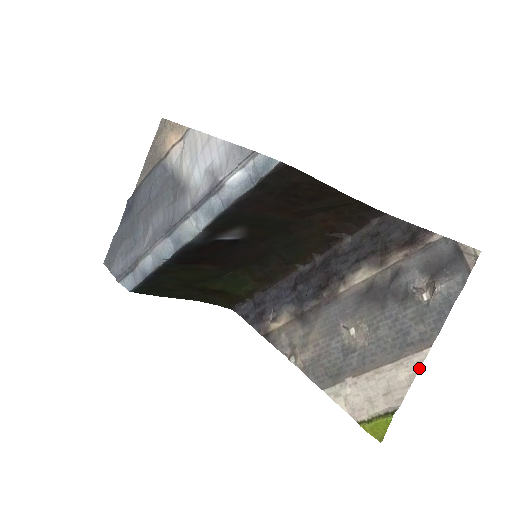
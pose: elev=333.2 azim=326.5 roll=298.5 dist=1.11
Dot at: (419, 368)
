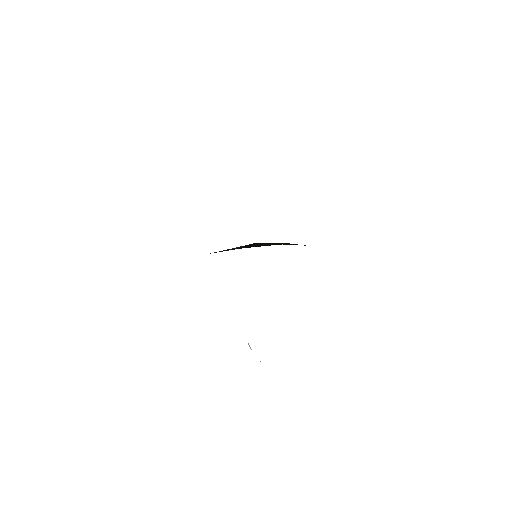
Dot at: occluded
